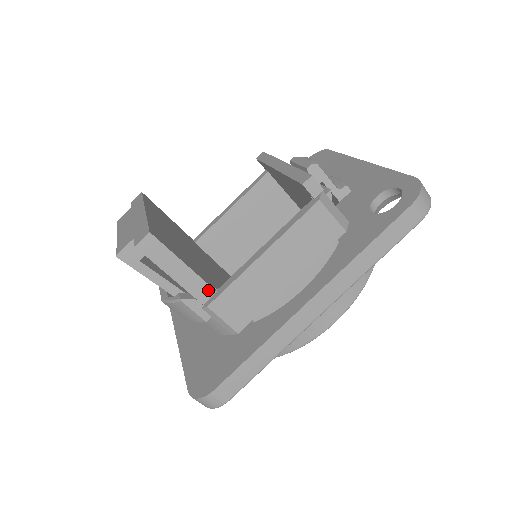
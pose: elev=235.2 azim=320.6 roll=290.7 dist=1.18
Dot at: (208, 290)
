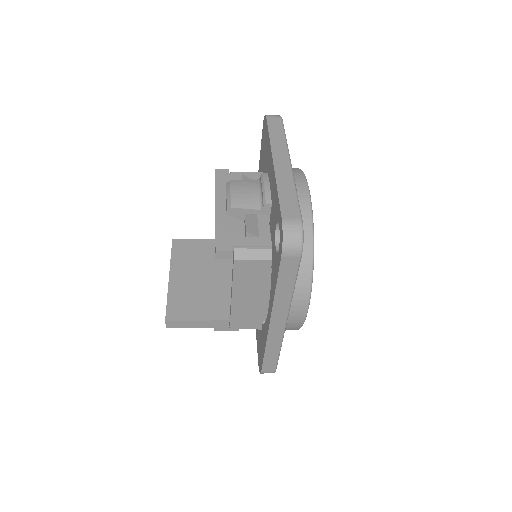
Dot at: (223, 322)
